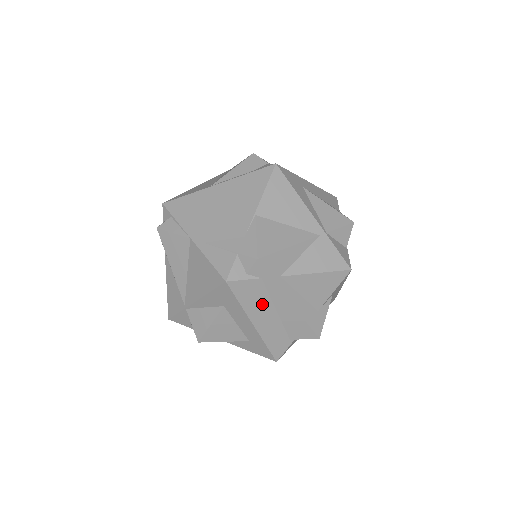
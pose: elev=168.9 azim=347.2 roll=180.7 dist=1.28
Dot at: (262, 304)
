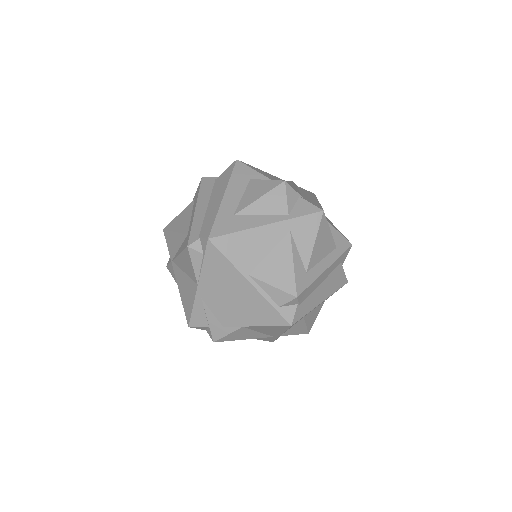
Dot at: occluded
